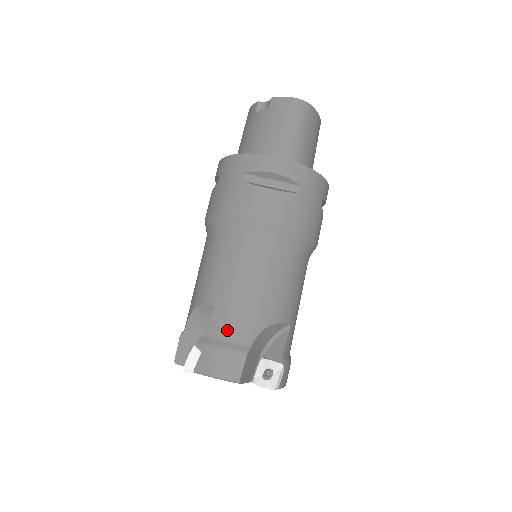
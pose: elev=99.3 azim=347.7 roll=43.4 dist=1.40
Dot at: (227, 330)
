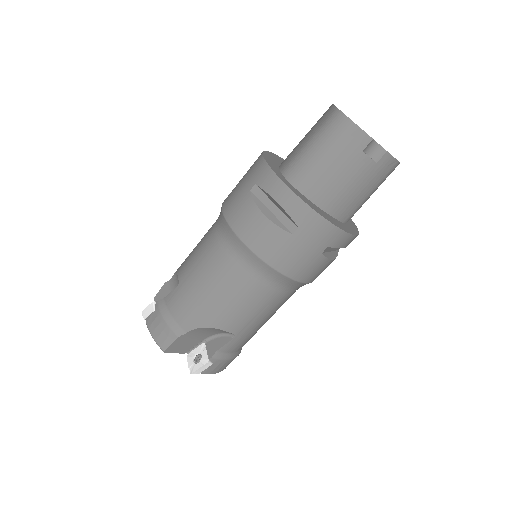
Dot at: (238, 347)
